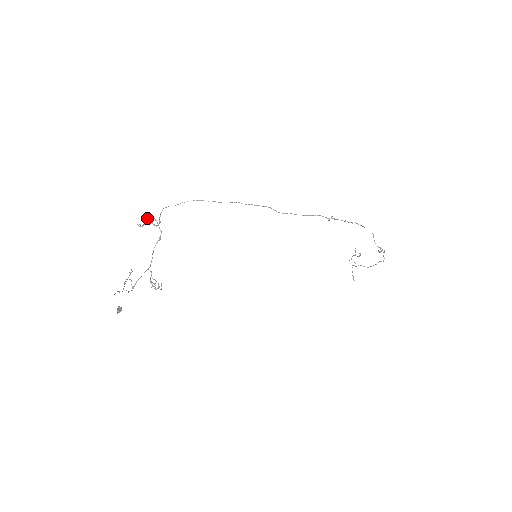
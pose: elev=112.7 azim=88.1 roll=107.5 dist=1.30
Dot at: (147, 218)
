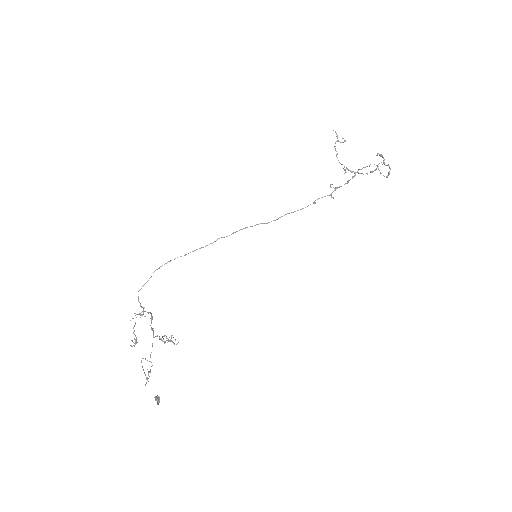
Dot at: (133, 327)
